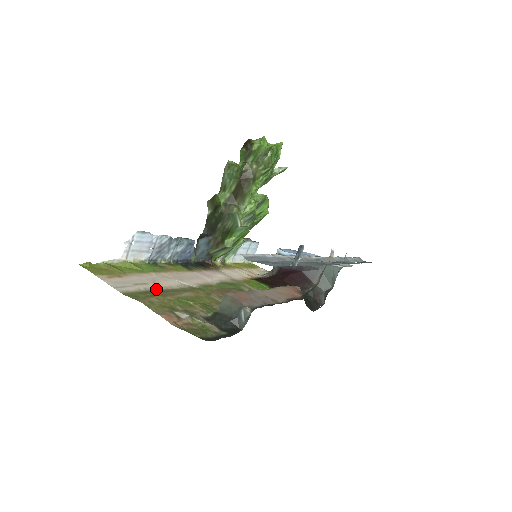
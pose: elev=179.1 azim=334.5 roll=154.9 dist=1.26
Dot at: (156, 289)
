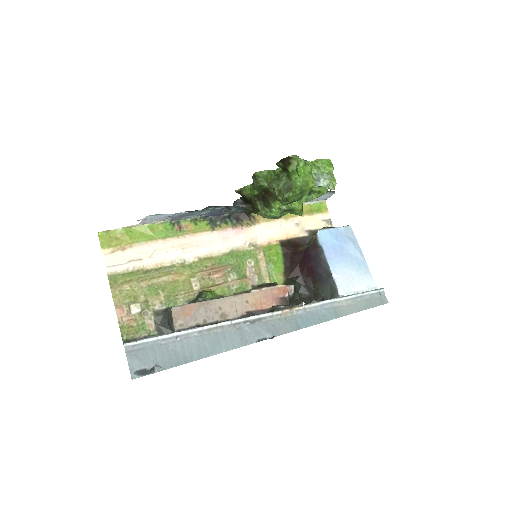
Dot at: (144, 267)
